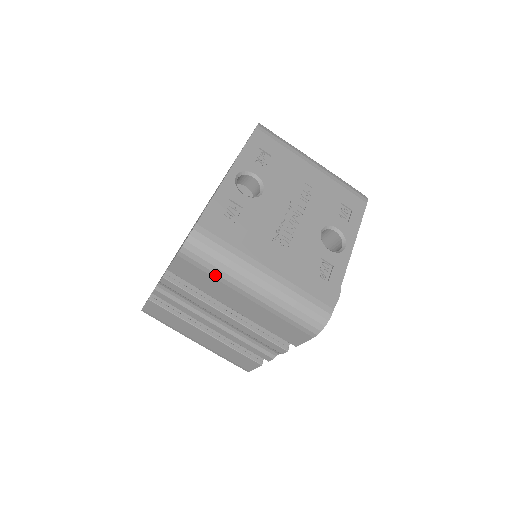
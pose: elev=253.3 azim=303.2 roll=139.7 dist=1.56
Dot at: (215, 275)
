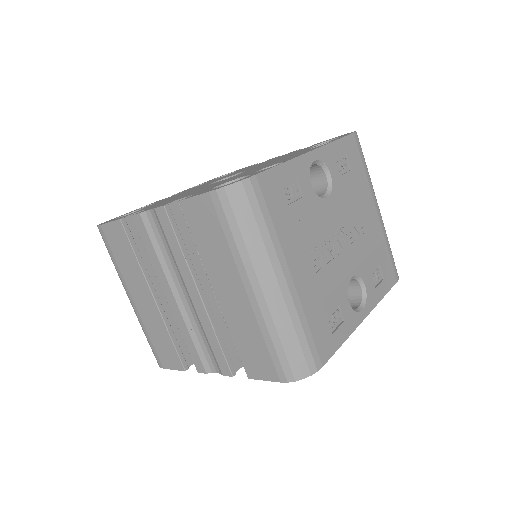
Dot at: (233, 244)
